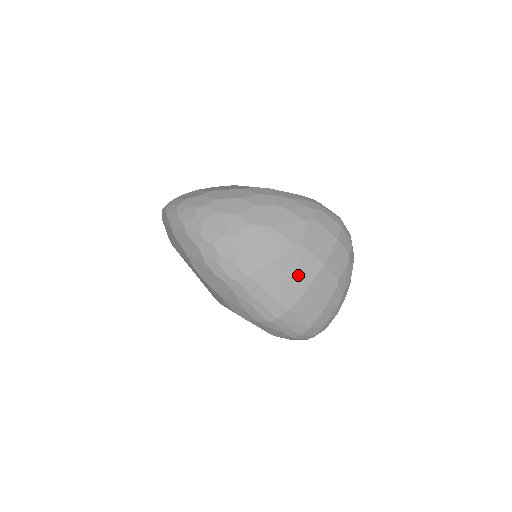
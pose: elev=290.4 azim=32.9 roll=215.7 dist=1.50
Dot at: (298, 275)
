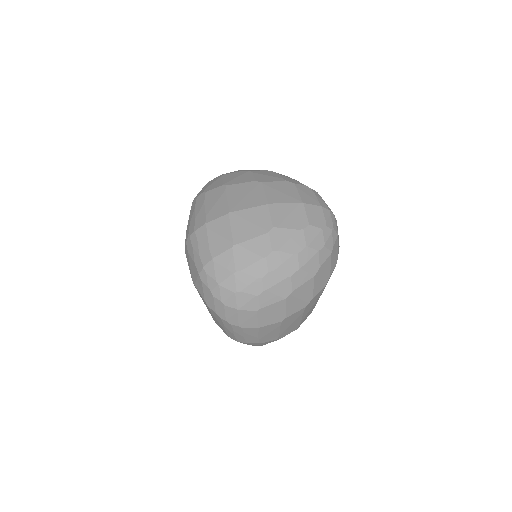
Dot at: (238, 200)
